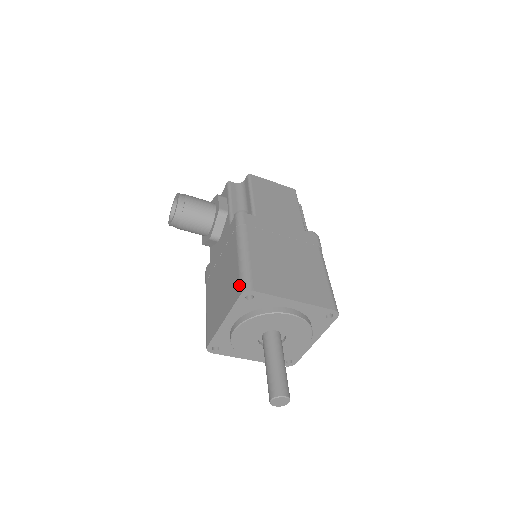
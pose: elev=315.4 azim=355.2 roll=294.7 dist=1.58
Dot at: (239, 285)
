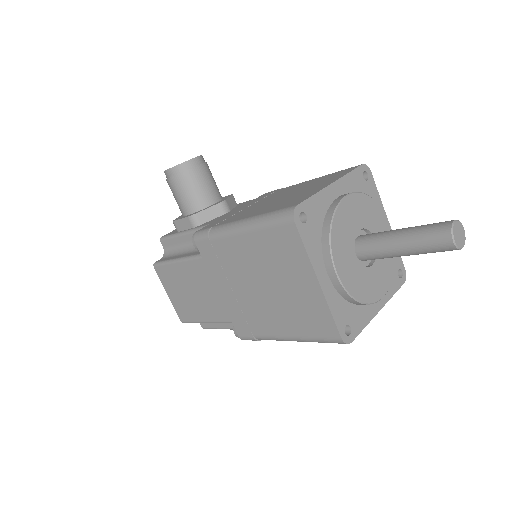
Dot at: (349, 168)
